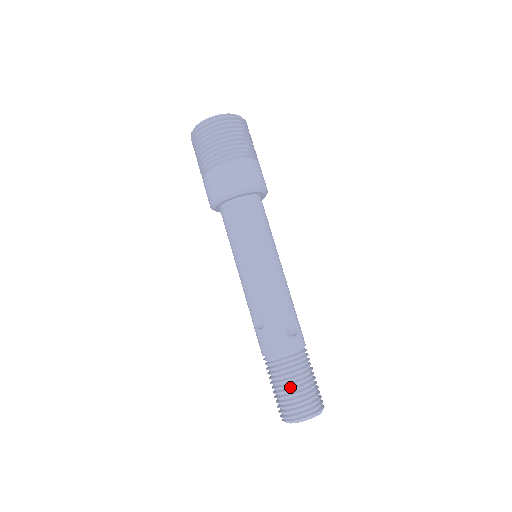
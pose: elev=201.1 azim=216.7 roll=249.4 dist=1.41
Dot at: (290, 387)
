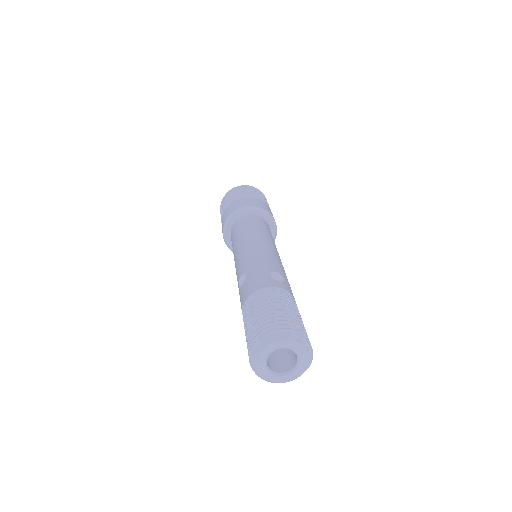
Dot at: (263, 314)
